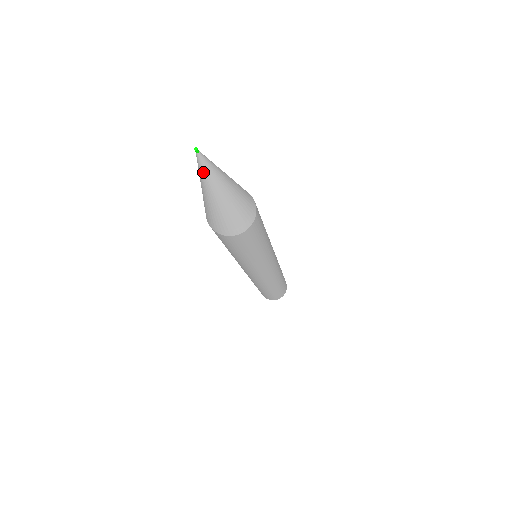
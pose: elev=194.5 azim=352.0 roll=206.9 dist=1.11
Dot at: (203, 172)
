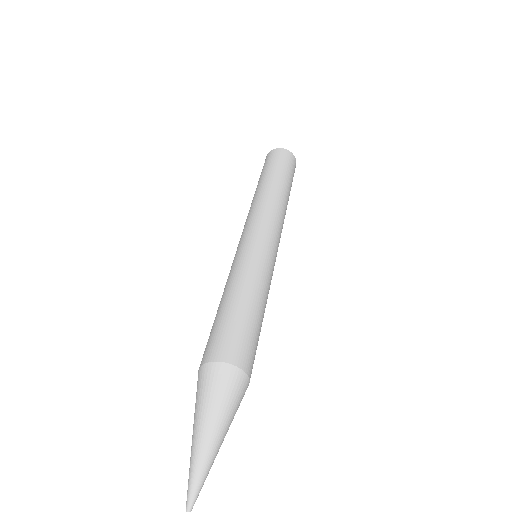
Dot at: (197, 490)
